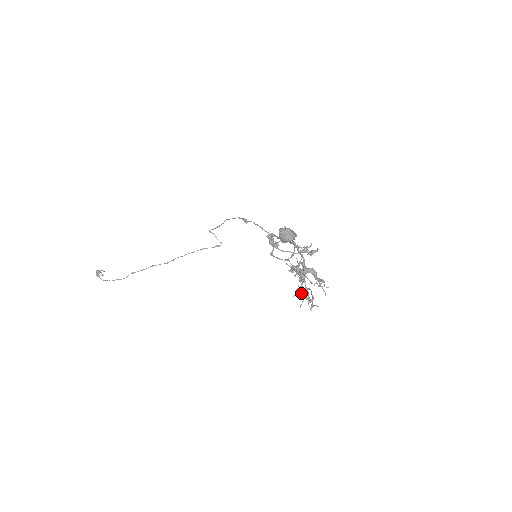
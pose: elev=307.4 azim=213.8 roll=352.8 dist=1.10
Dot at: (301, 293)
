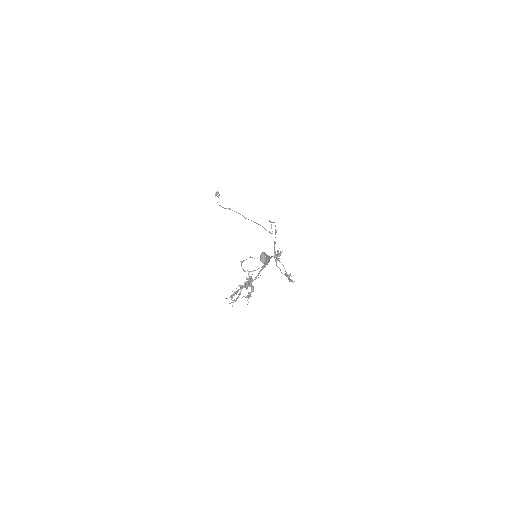
Dot at: (233, 293)
